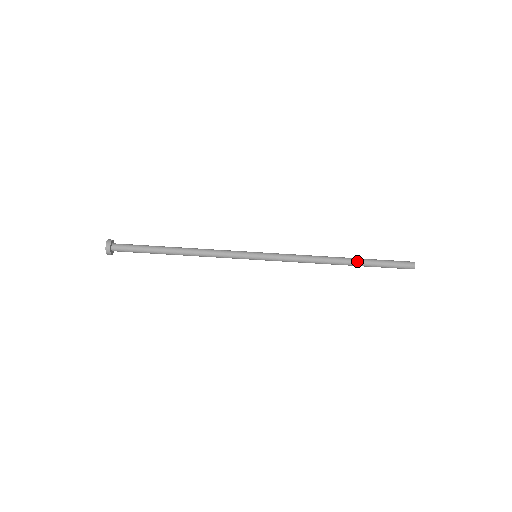
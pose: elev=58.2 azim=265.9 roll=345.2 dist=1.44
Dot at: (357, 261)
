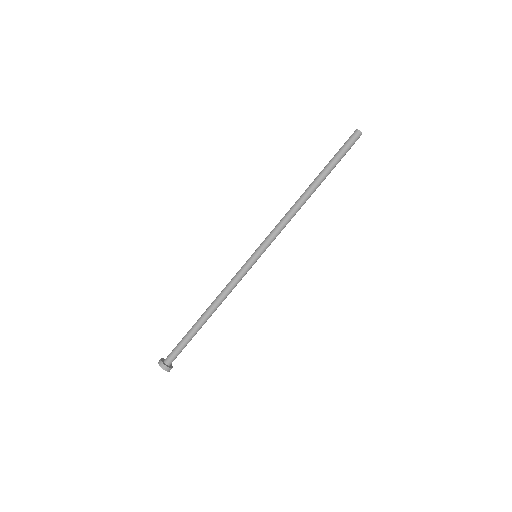
Dot at: (318, 176)
